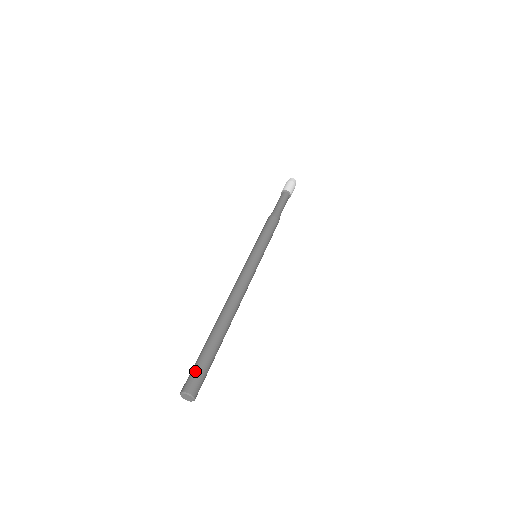
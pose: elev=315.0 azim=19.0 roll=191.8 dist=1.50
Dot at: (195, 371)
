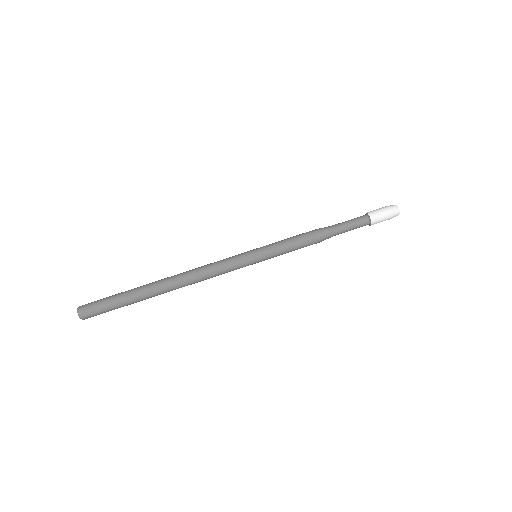
Dot at: (101, 310)
